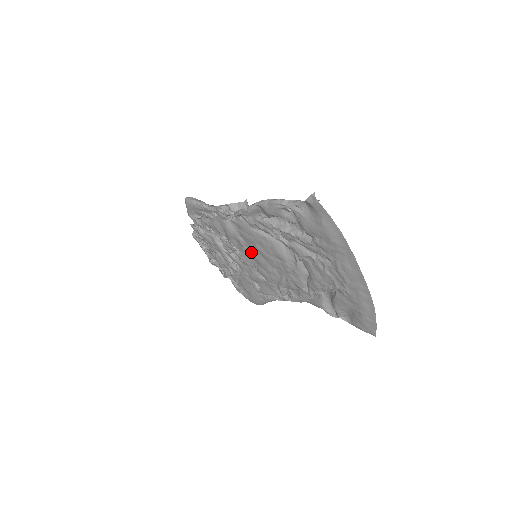
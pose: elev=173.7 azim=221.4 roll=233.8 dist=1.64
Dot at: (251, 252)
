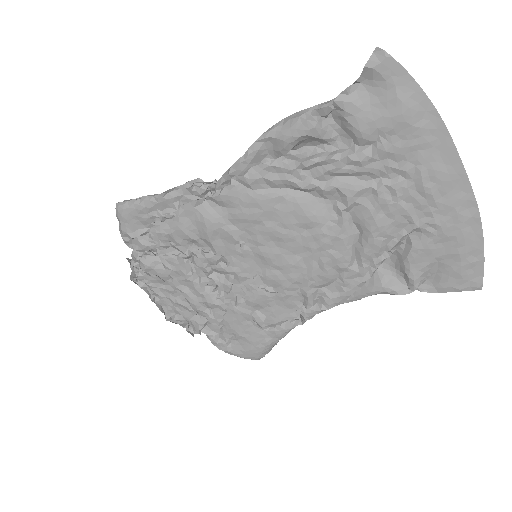
Dot at: (251, 247)
